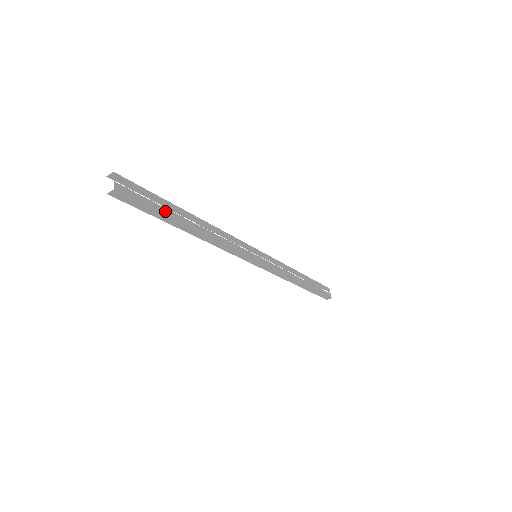
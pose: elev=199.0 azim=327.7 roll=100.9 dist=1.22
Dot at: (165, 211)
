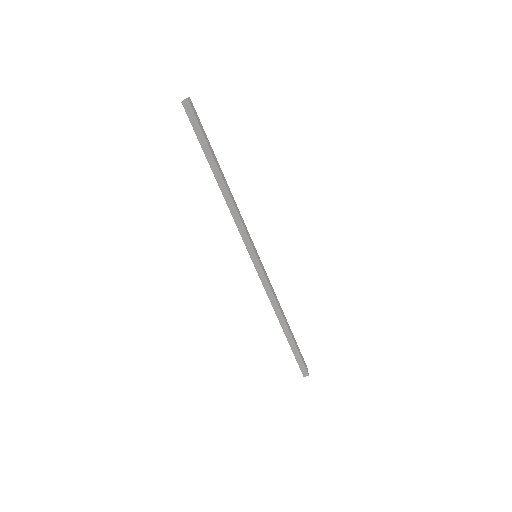
Dot at: (209, 146)
